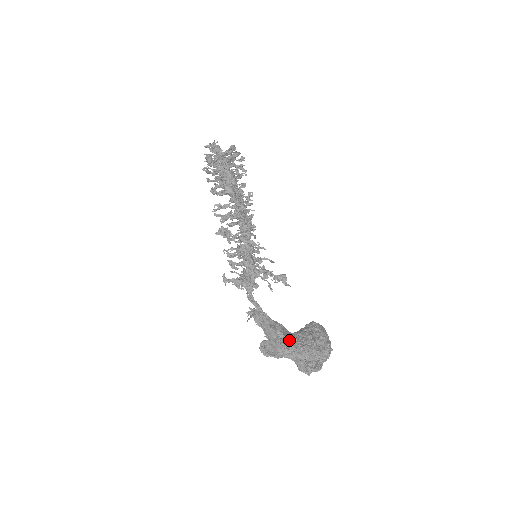
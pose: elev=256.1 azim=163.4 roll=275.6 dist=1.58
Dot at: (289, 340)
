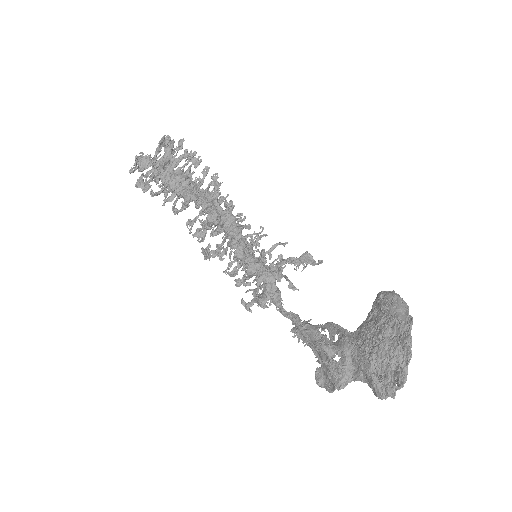
Dot at: (348, 351)
